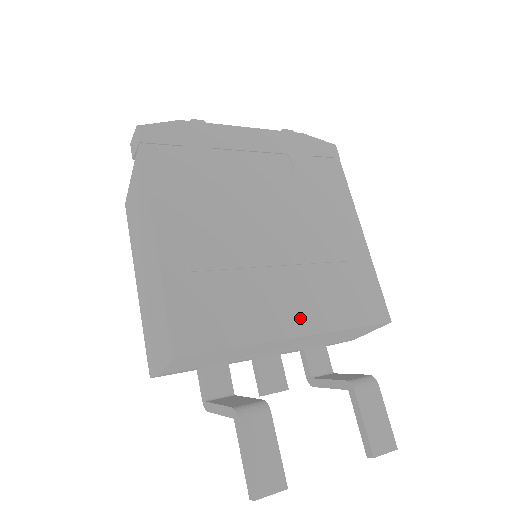
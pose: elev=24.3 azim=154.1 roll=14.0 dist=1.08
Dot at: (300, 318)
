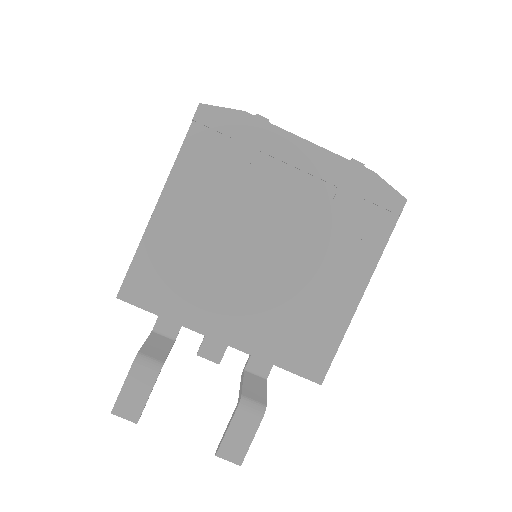
Dot at: (233, 330)
